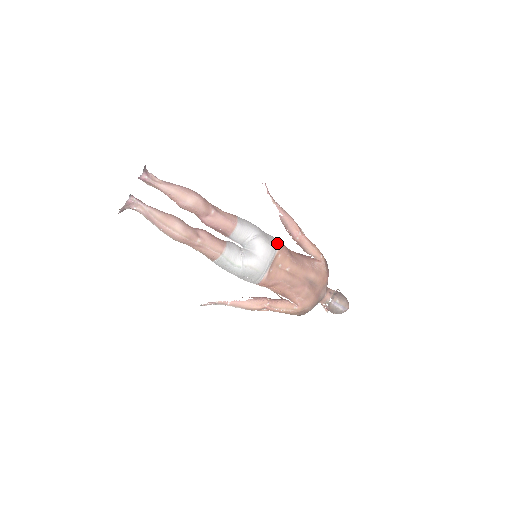
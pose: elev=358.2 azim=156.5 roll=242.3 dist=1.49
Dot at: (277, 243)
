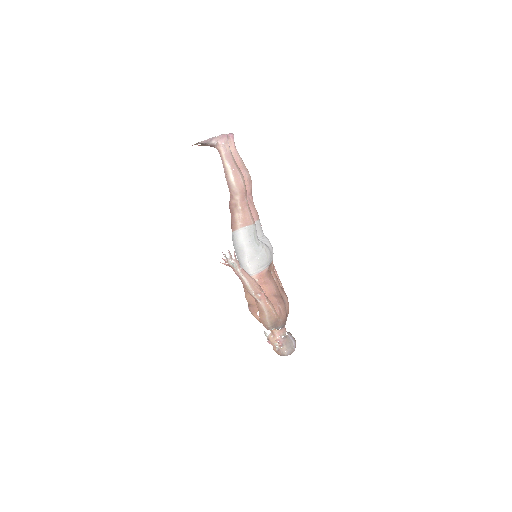
Dot at: occluded
